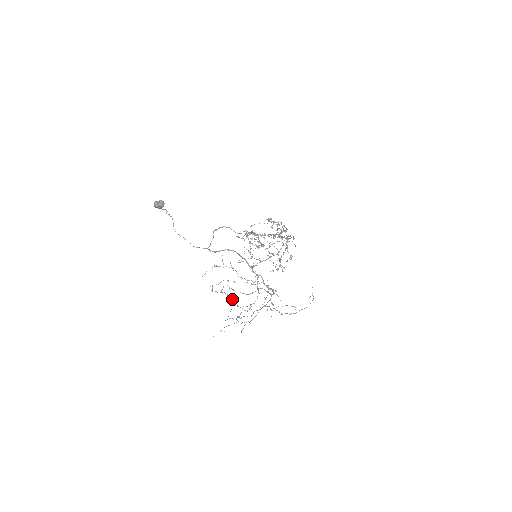
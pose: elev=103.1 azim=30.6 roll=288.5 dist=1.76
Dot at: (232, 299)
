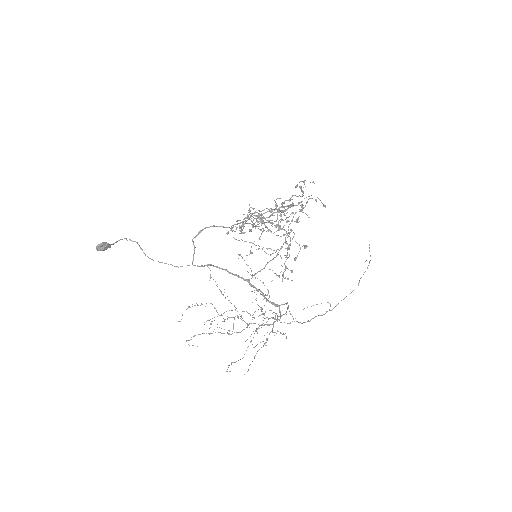
Dot at: (244, 311)
